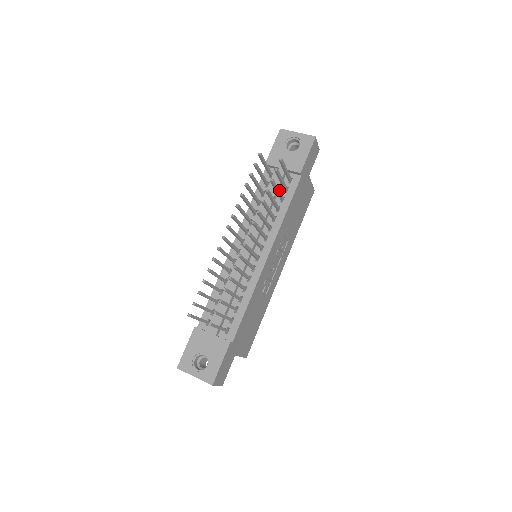
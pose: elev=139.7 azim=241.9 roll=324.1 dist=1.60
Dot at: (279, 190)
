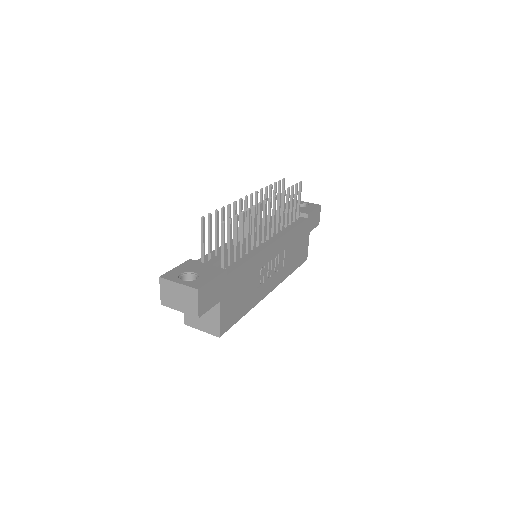
Dot at: (292, 207)
